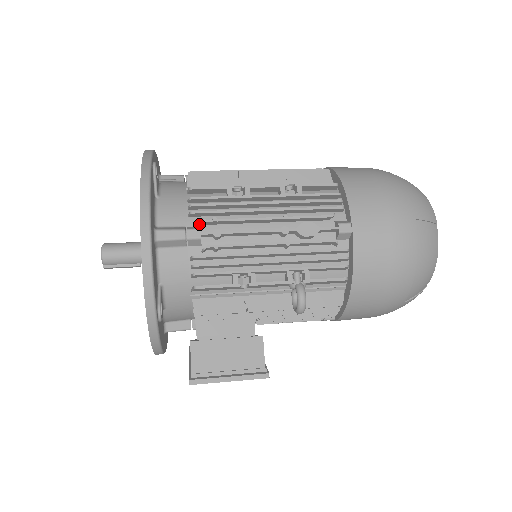
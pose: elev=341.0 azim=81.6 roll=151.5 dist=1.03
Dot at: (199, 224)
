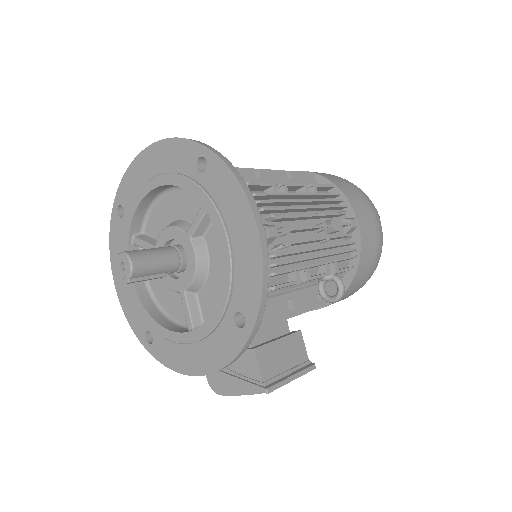
Dot at: (264, 222)
